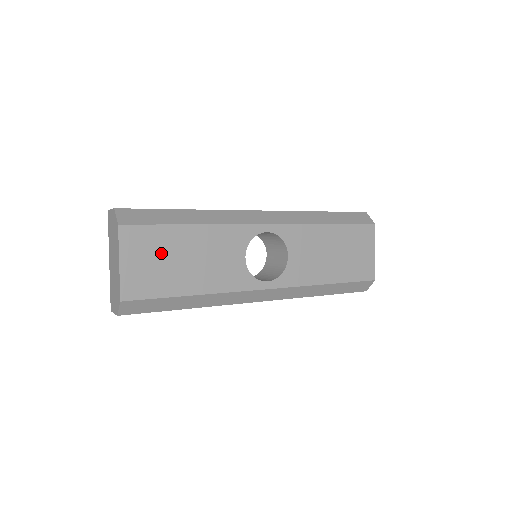
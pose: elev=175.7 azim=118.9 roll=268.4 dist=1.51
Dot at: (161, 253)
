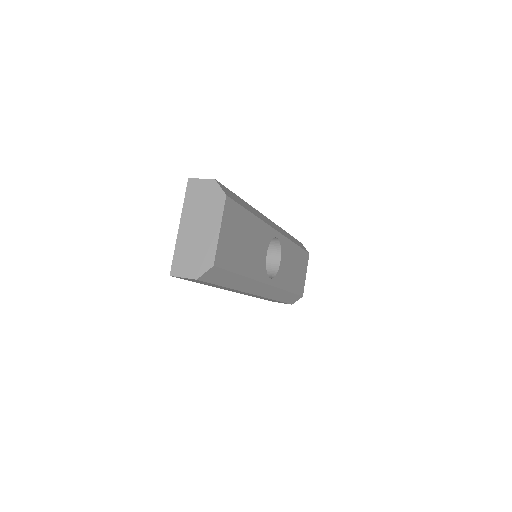
Dot at: (238, 231)
